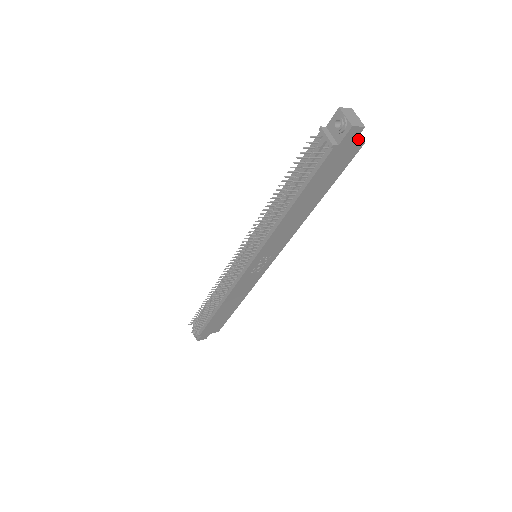
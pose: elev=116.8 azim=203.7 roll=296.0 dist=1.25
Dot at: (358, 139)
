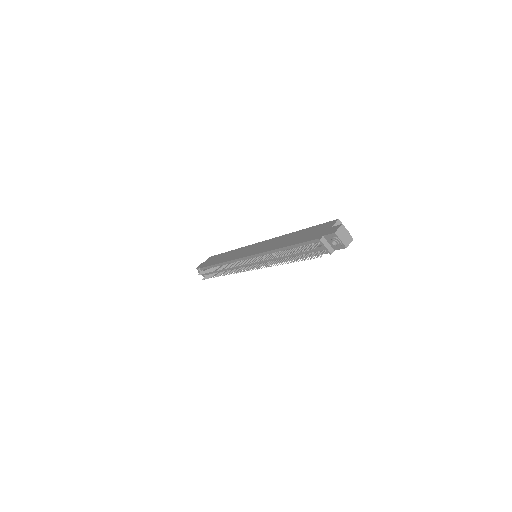
Dot at: occluded
